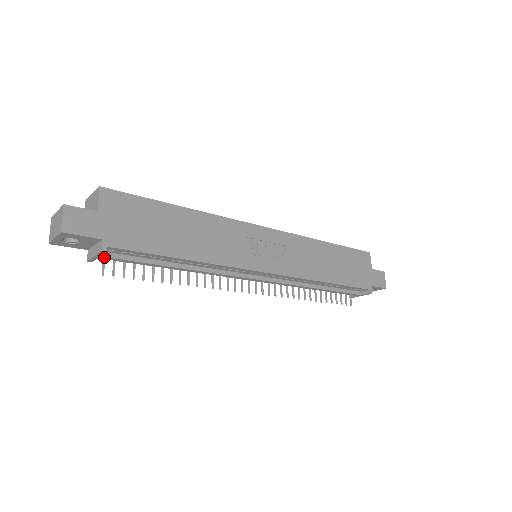
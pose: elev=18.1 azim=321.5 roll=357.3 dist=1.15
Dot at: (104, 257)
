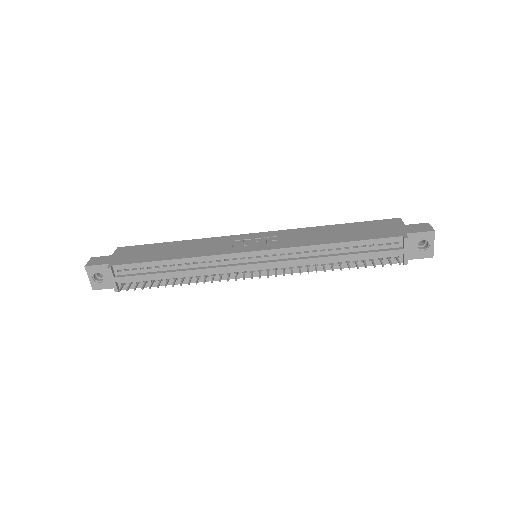
Dot at: (117, 278)
